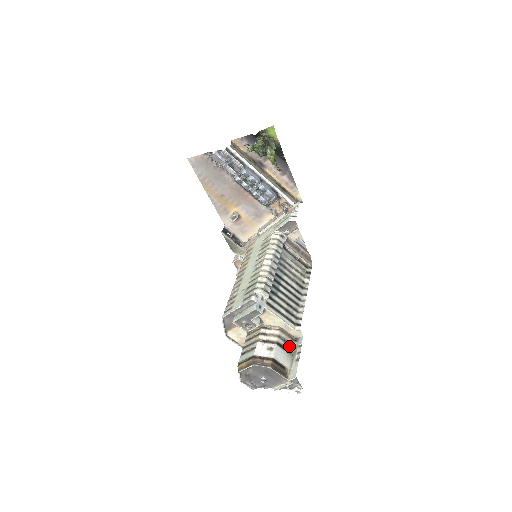
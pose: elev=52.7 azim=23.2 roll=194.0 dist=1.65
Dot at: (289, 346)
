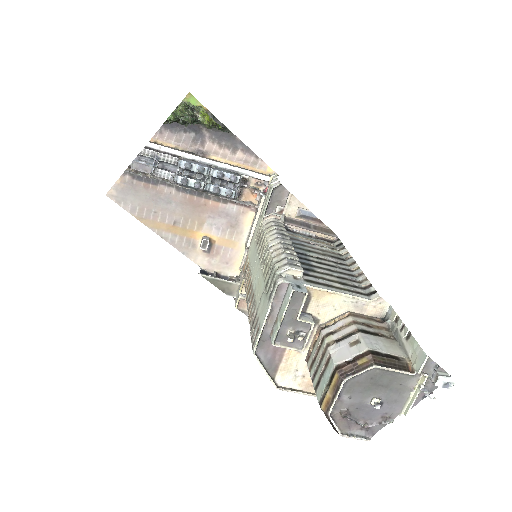
Dot at: (380, 330)
